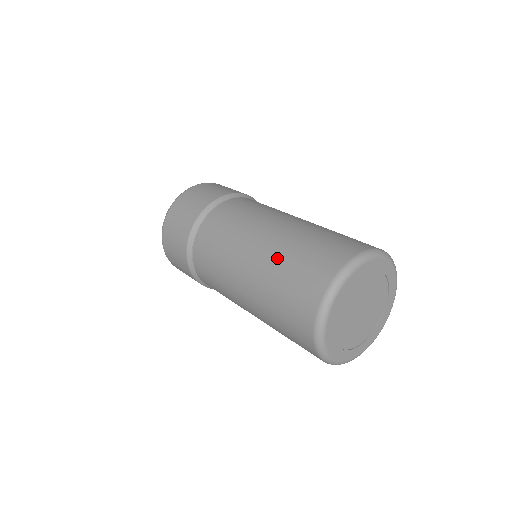
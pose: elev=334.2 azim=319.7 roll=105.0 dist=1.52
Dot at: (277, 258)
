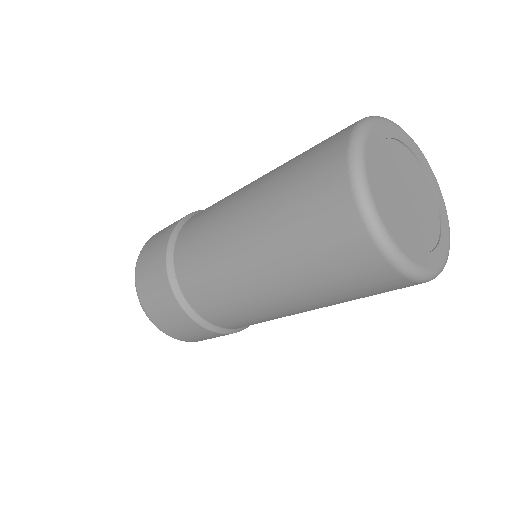
Dot at: (273, 184)
